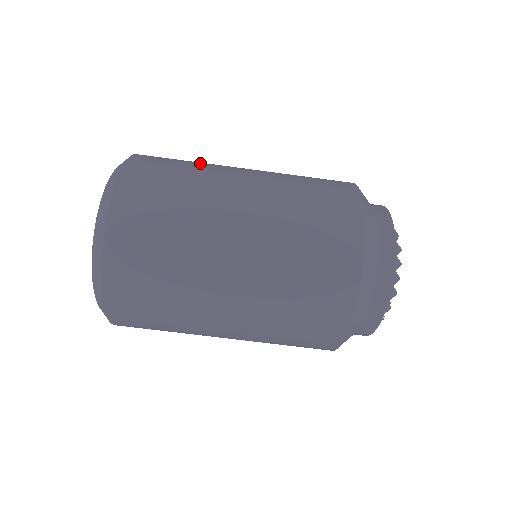
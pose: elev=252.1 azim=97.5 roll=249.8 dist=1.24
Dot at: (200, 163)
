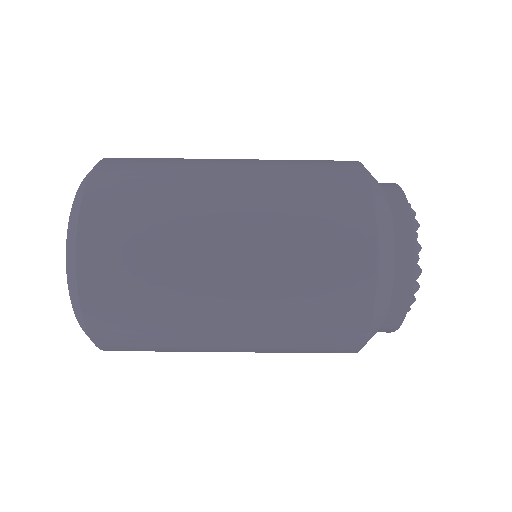
Dot at: (170, 191)
